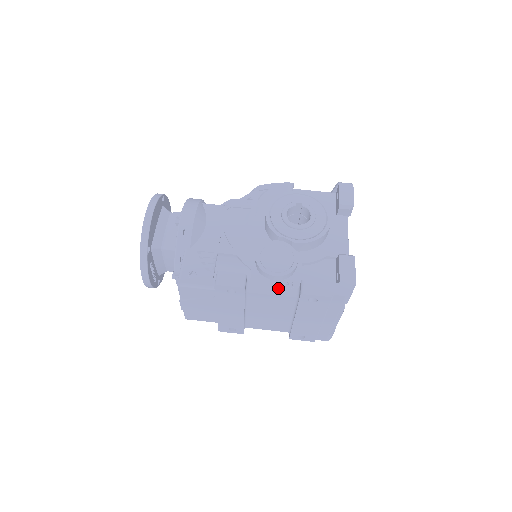
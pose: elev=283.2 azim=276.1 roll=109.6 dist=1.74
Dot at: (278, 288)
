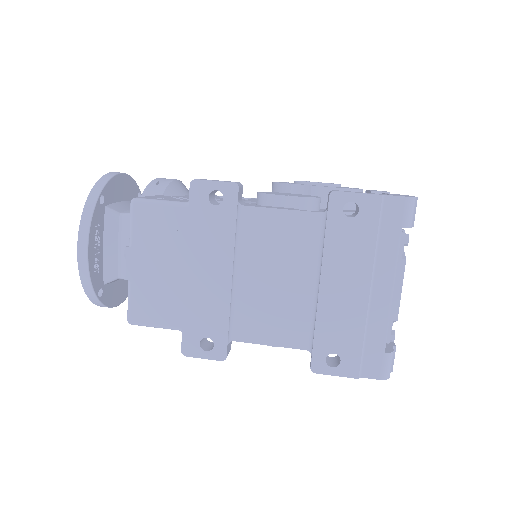
Dot at: (292, 208)
